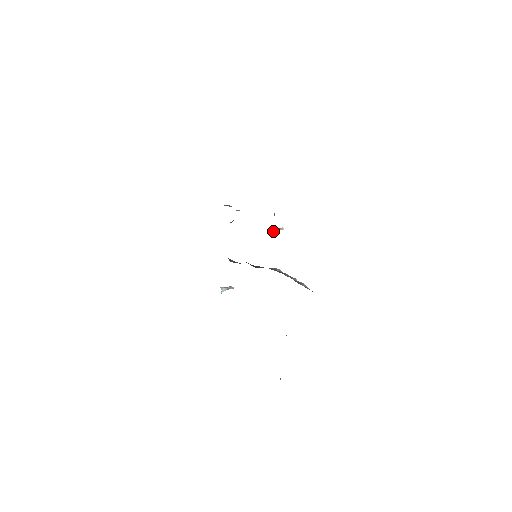
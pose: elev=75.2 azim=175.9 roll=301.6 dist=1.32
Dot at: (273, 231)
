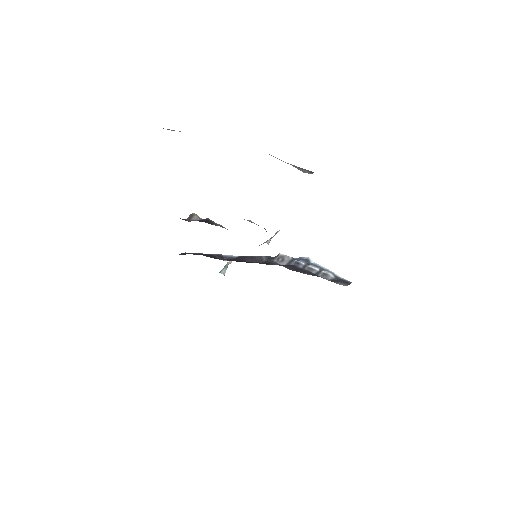
Dot at: (270, 240)
